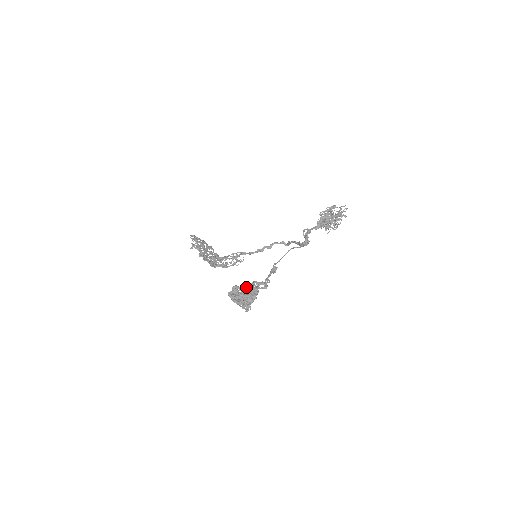
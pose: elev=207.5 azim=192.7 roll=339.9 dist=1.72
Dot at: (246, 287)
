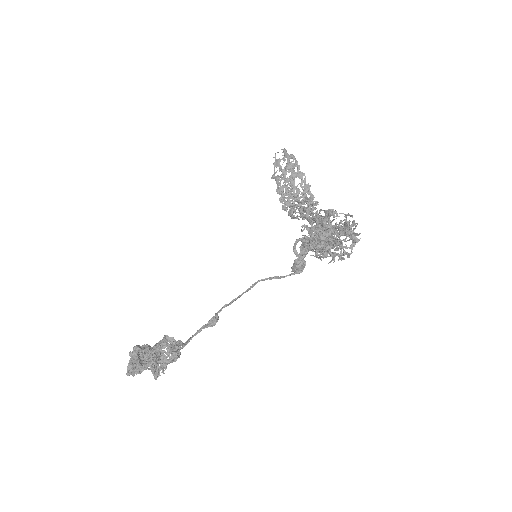
Dot at: (151, 350)
